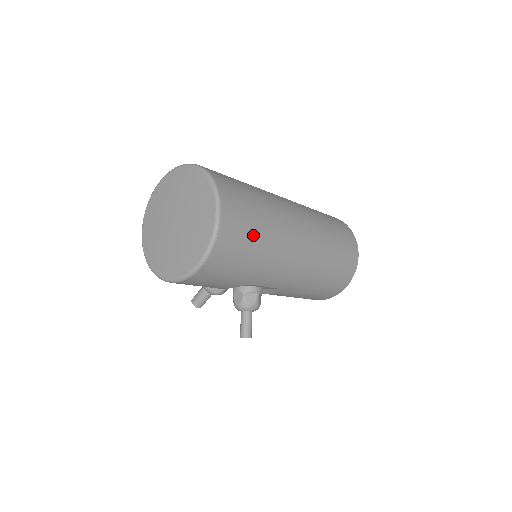
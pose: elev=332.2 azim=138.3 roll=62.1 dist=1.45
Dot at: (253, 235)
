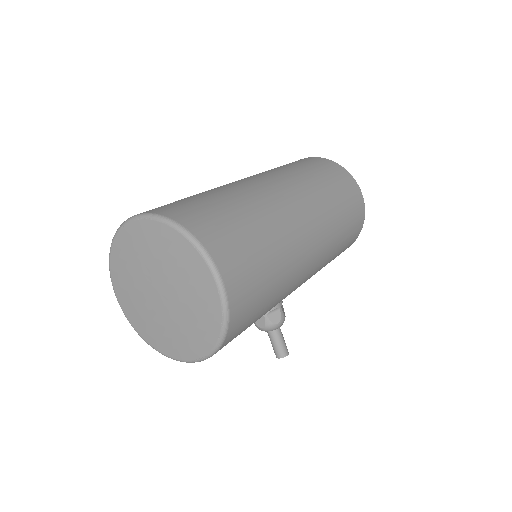
Dot at: (263, 272)
